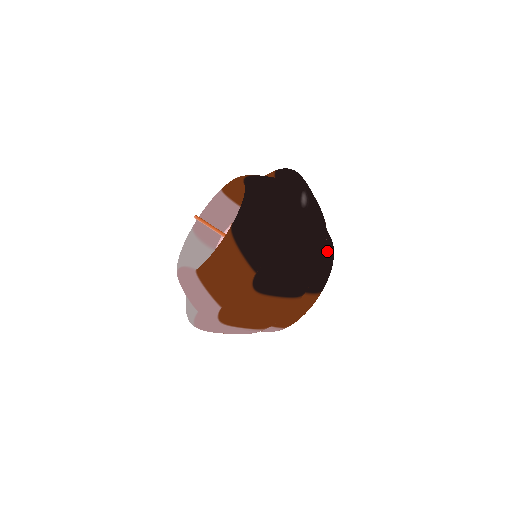
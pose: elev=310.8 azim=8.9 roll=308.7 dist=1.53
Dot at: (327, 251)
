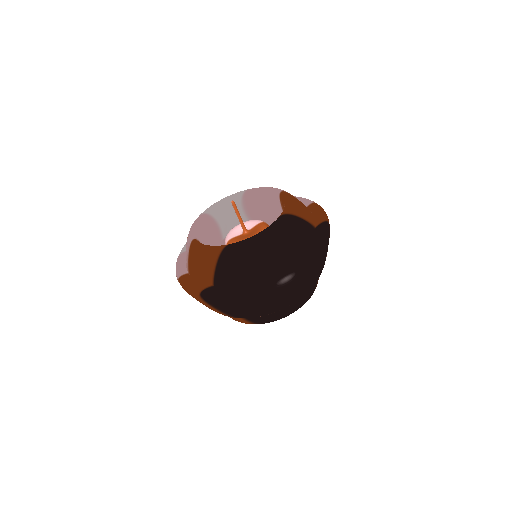
Dot at: (284, 310)
